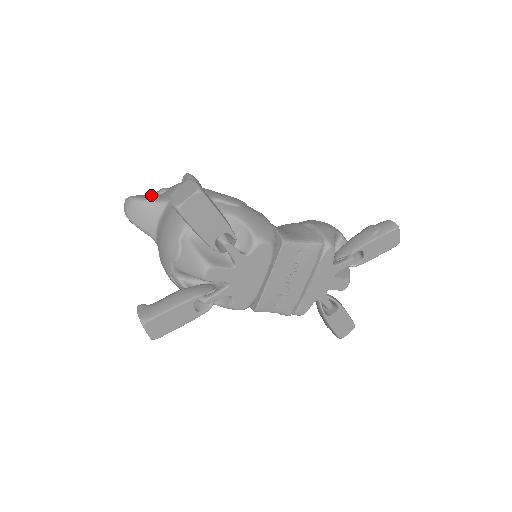
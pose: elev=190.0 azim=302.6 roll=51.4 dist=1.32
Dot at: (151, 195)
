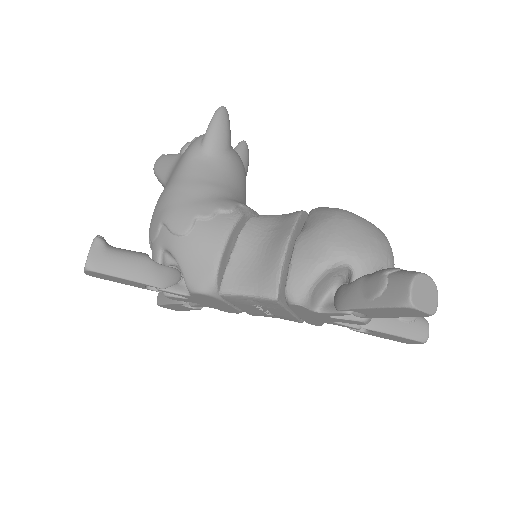
Dot at: (170, 159)
